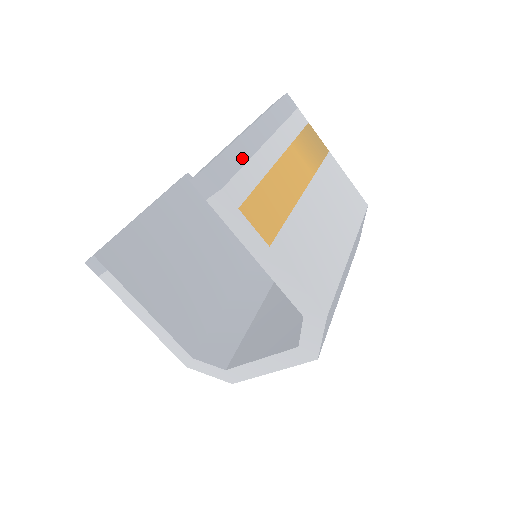
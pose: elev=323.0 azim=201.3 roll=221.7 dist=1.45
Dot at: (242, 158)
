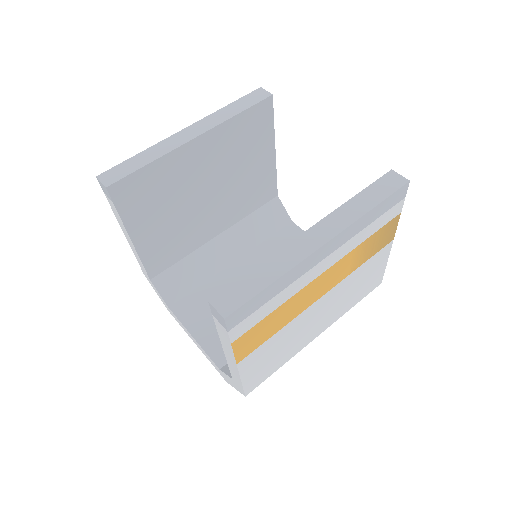
Dot at: (277, 291)
